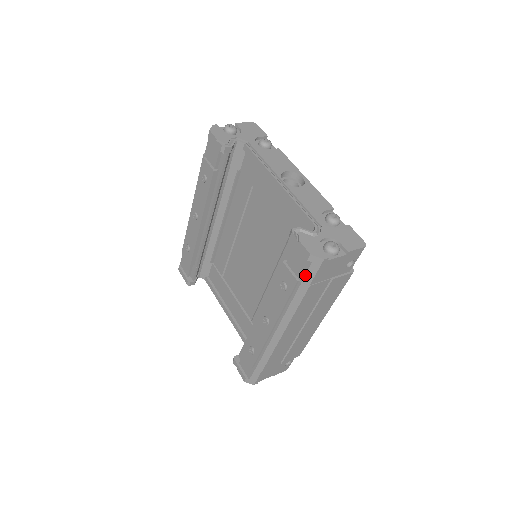
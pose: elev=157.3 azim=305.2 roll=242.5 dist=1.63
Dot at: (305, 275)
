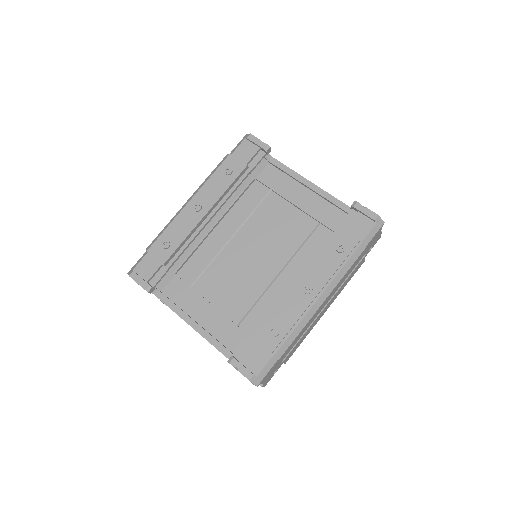
Dot at: (367, 235)
